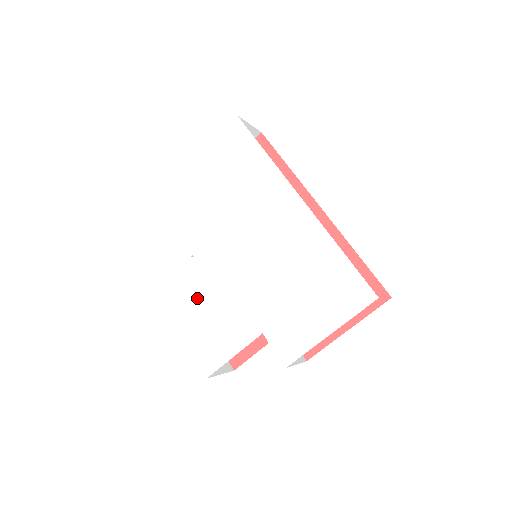
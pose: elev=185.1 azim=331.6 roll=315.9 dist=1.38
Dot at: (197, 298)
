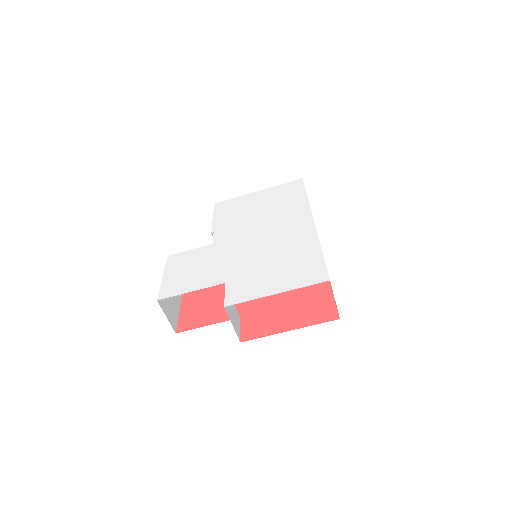
Dot at: (195, 254)
